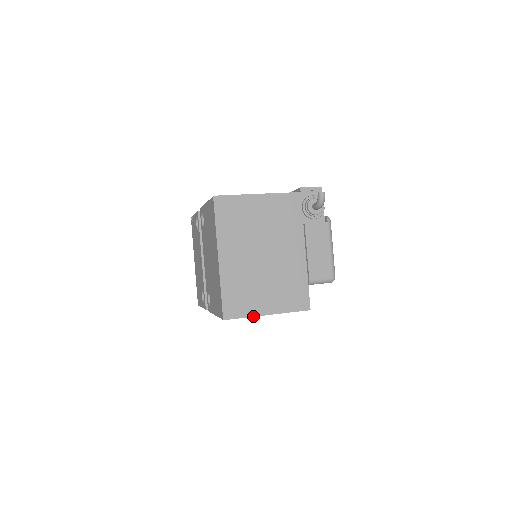
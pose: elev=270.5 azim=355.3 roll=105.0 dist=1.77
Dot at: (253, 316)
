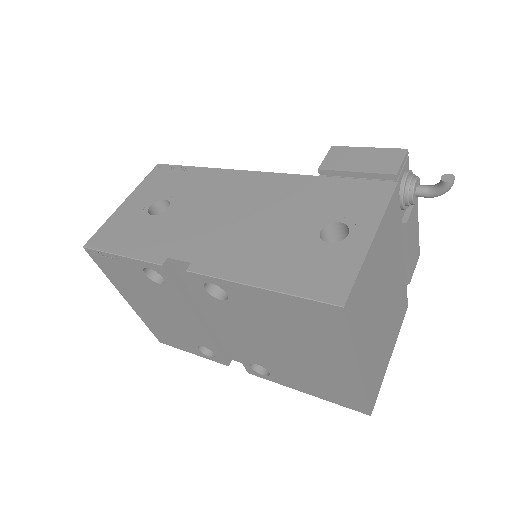
Dot at: occluded
